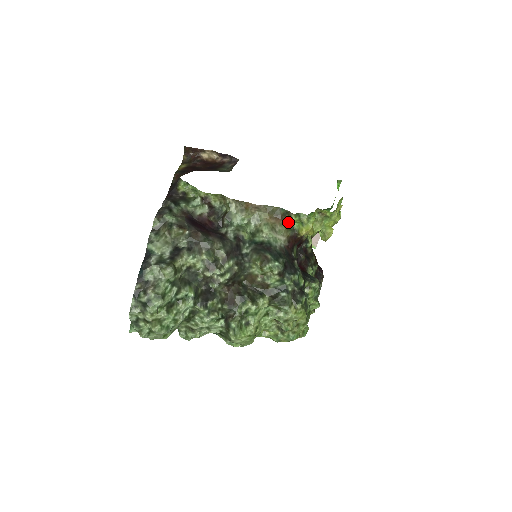
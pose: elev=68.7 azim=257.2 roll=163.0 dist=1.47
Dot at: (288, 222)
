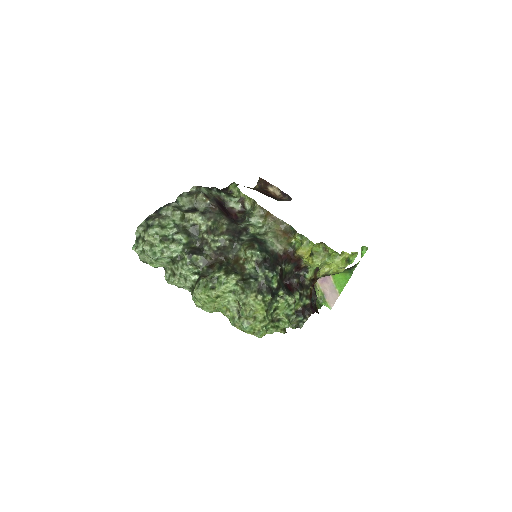
Dot at: (292, 239)
